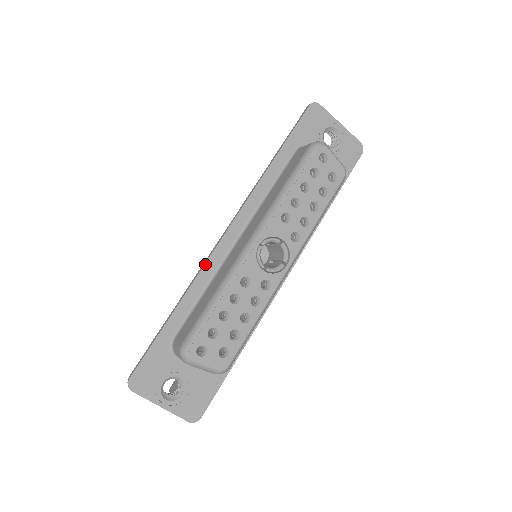
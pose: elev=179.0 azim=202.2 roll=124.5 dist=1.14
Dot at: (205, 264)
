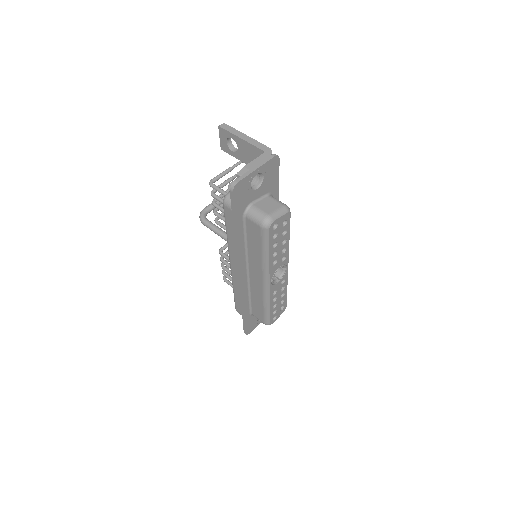
Dot at: (242, 293)
